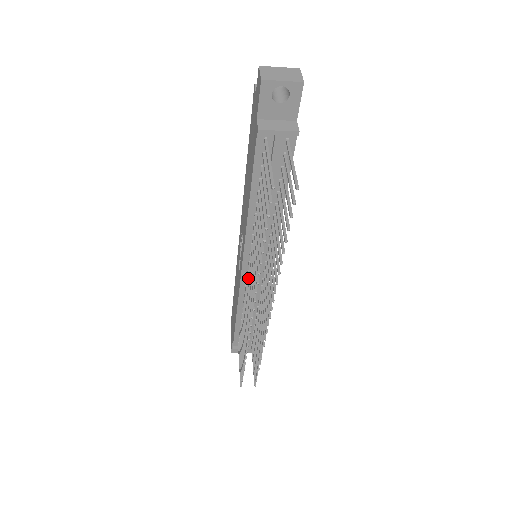
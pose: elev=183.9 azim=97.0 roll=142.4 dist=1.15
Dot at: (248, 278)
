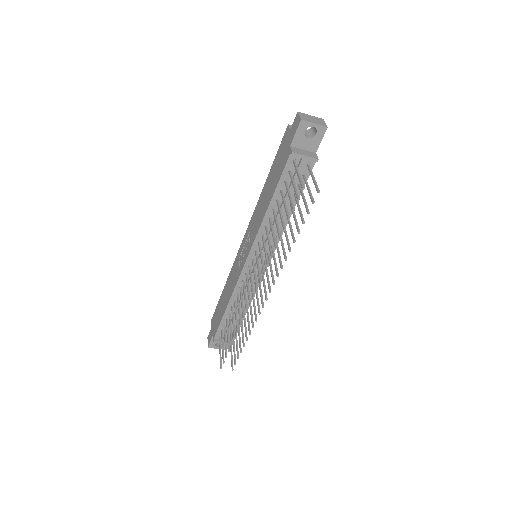
Dot at: (250, 270)
